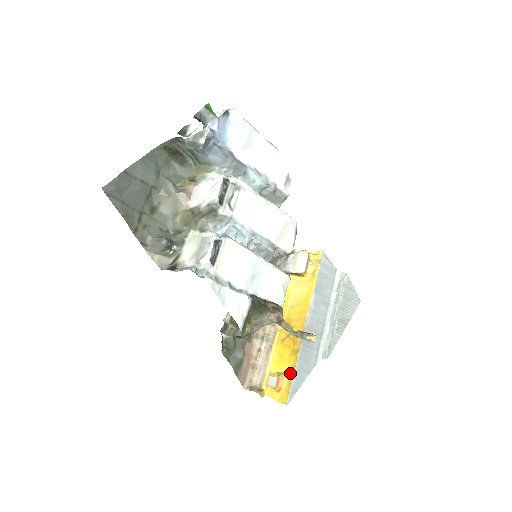
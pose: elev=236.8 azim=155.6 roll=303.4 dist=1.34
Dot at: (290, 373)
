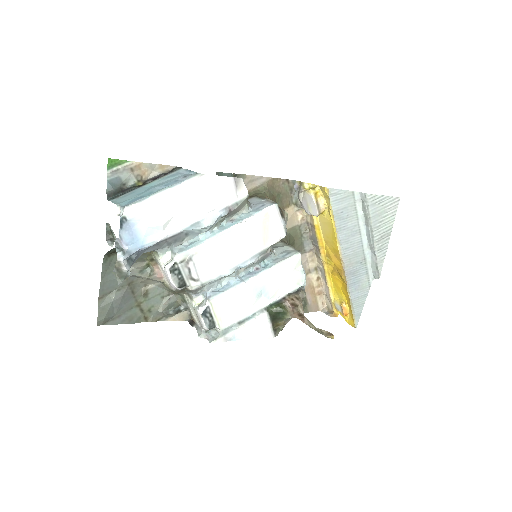
Dot at: (348, 303)
